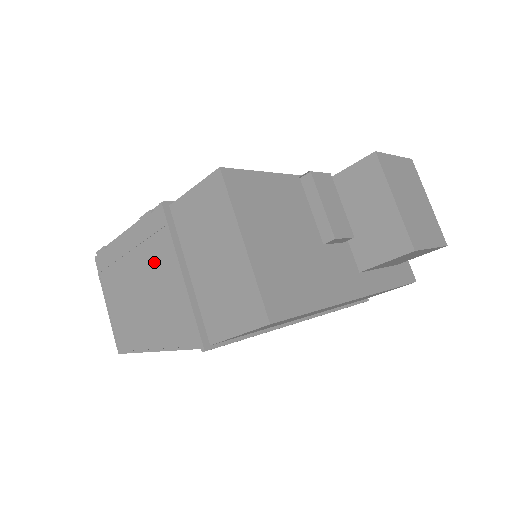
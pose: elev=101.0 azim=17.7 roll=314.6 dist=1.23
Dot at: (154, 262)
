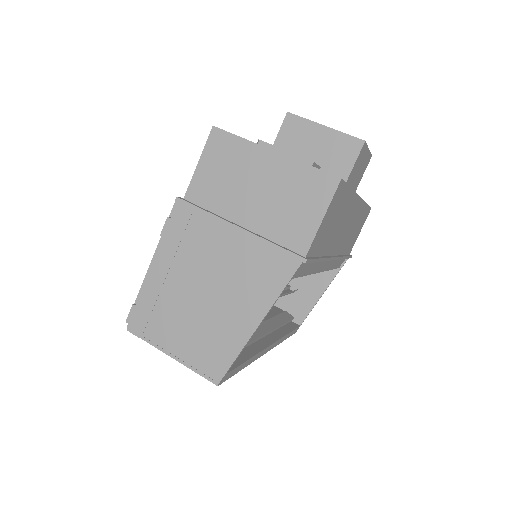
Dot at: (201, 252)
